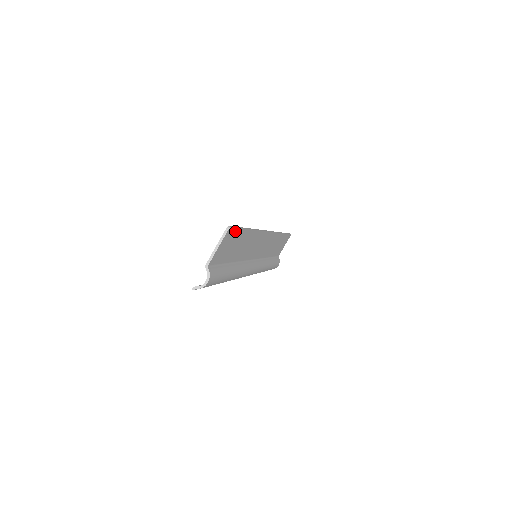
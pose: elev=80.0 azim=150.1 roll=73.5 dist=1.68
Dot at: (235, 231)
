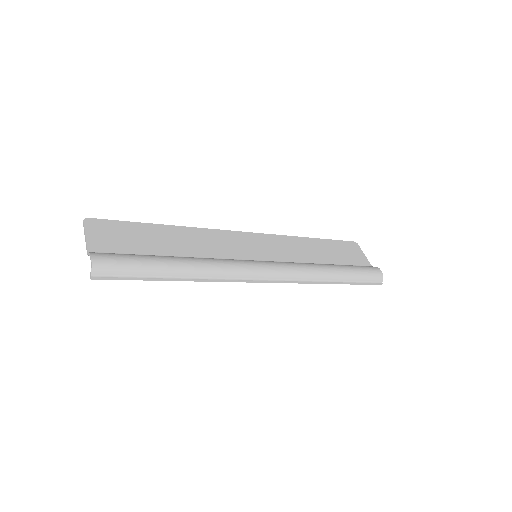
Dot at: (111, 223)
